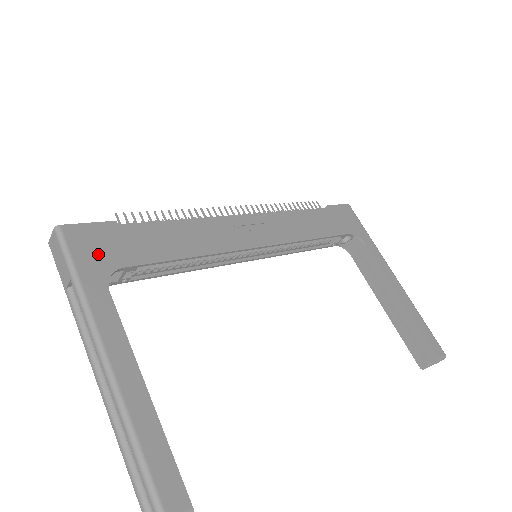
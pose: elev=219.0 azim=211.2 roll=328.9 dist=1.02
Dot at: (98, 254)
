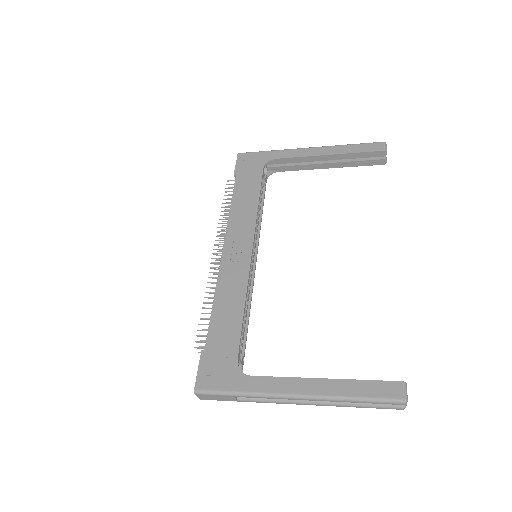
Dot at: (223, 373)
